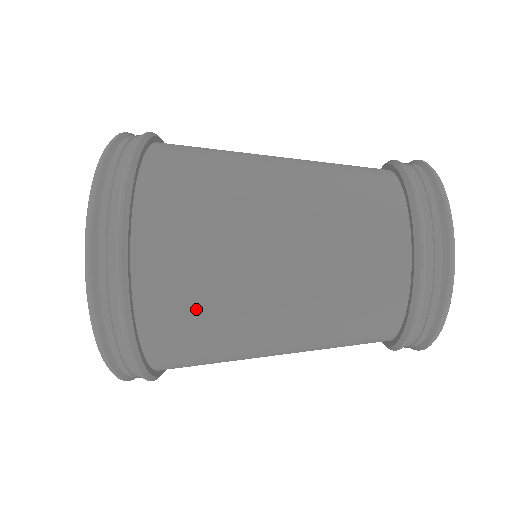
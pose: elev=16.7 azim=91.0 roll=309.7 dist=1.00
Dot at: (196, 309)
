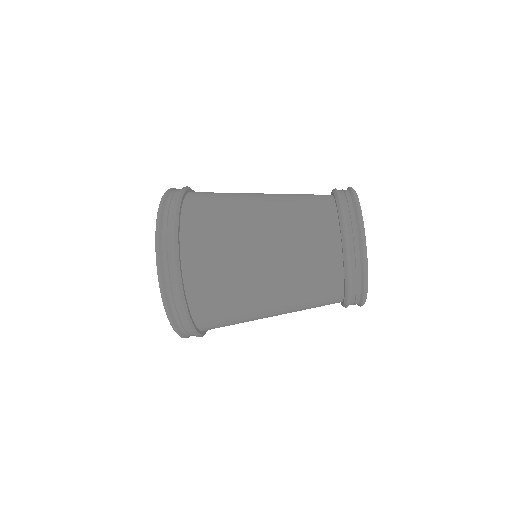
Dot at: (215, 244)
